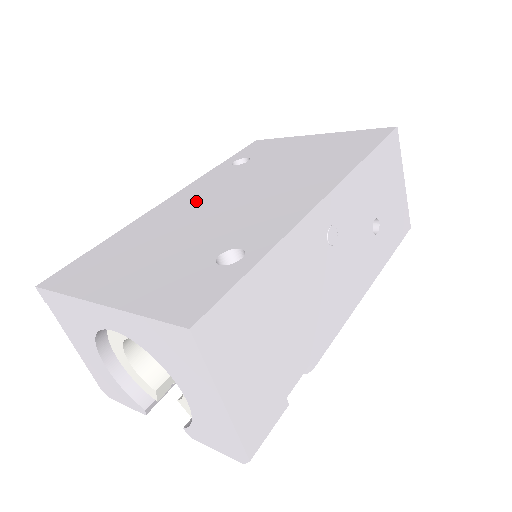
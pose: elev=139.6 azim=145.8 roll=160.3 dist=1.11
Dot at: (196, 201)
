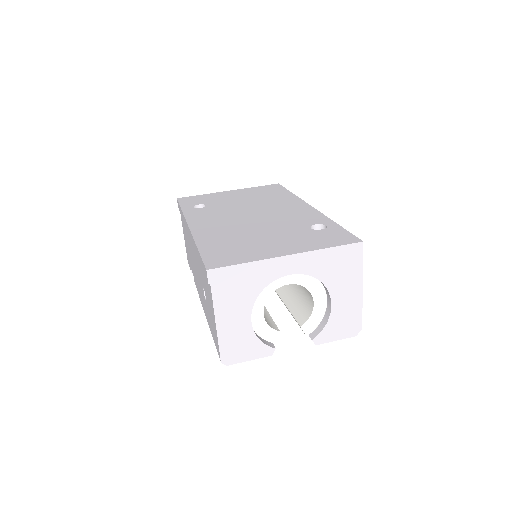
Dot at: (223, 222)
